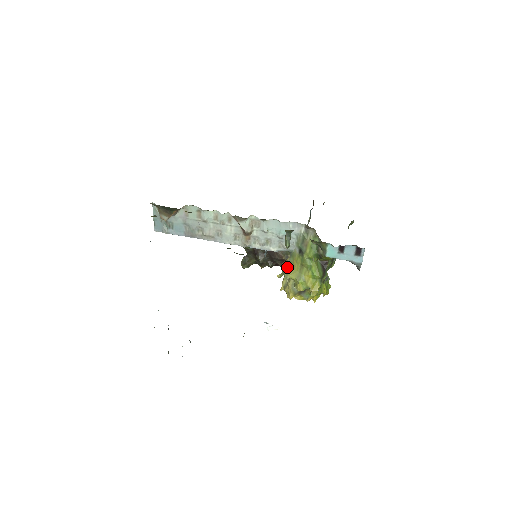
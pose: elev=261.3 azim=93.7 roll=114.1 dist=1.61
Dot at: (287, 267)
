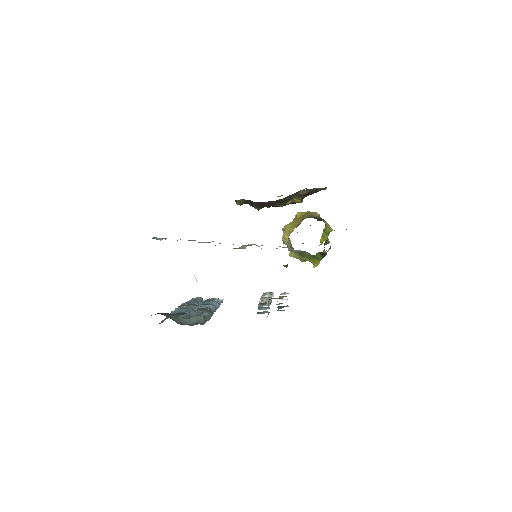
Dot at: occluded
